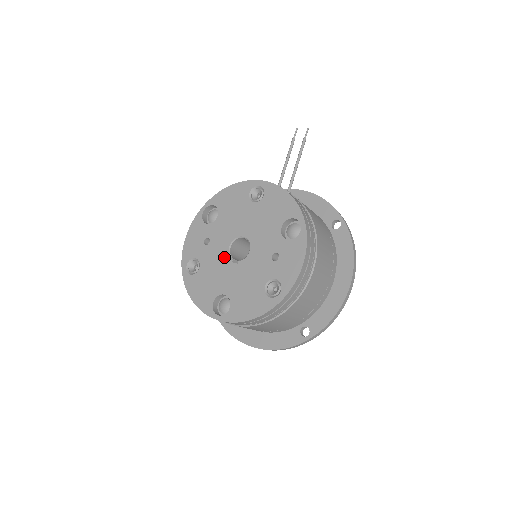
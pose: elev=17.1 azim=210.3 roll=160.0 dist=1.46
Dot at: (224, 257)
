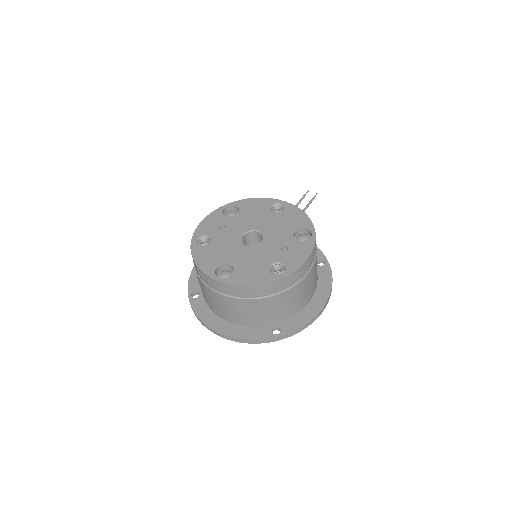
Dot at: (237, 240)
